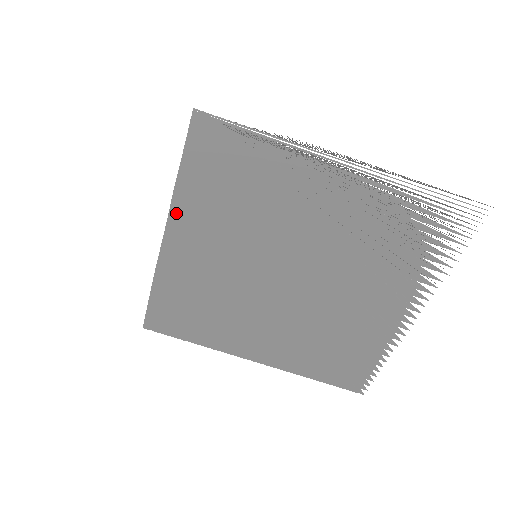
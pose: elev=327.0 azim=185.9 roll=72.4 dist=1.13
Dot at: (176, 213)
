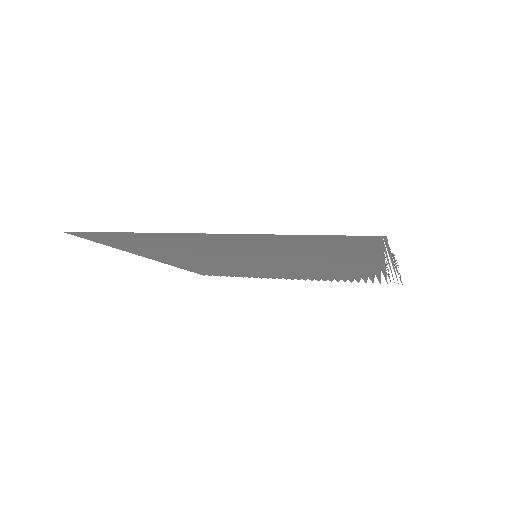
Dot at: (241, 236)
